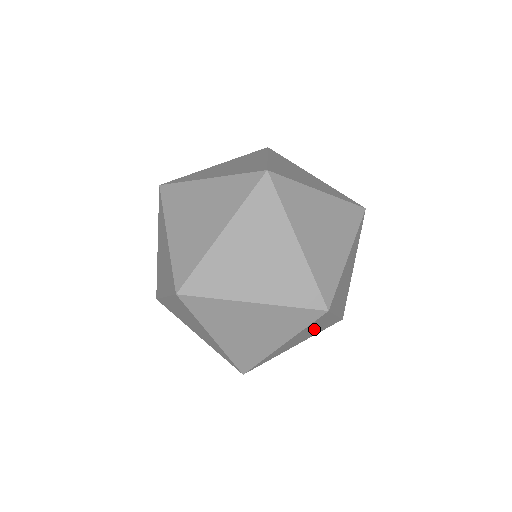
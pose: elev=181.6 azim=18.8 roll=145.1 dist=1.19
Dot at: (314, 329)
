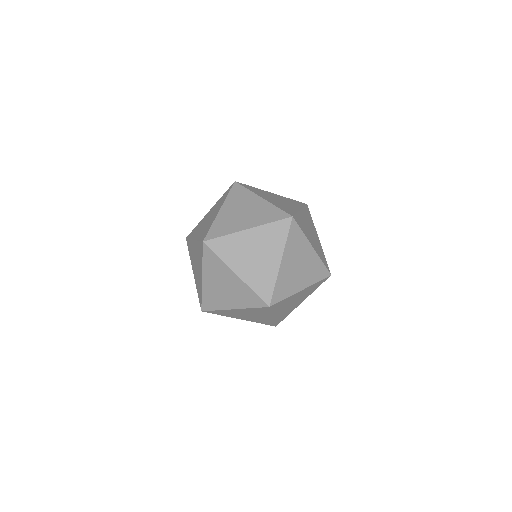
Dot at: occluded
